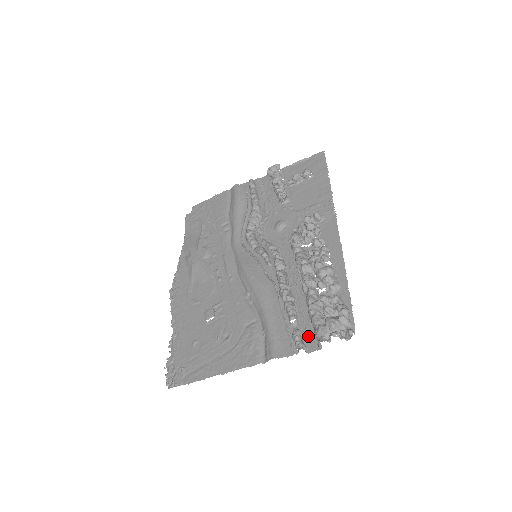
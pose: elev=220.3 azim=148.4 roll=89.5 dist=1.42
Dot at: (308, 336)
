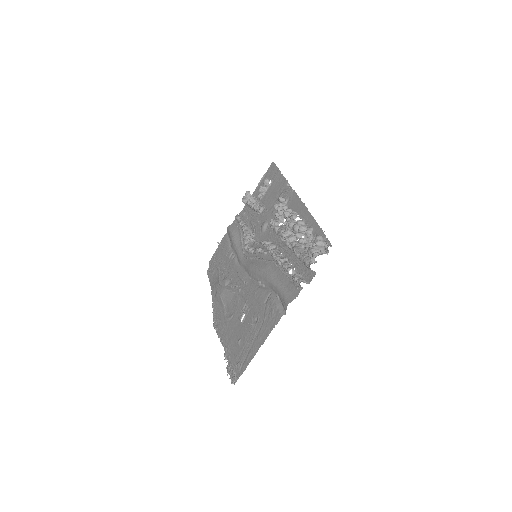
Dot at: (305, 274)
